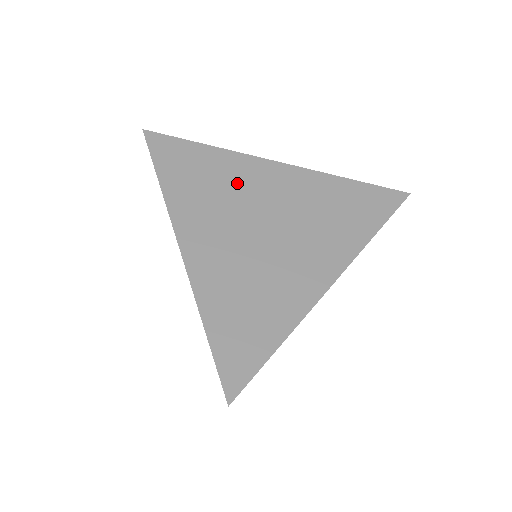
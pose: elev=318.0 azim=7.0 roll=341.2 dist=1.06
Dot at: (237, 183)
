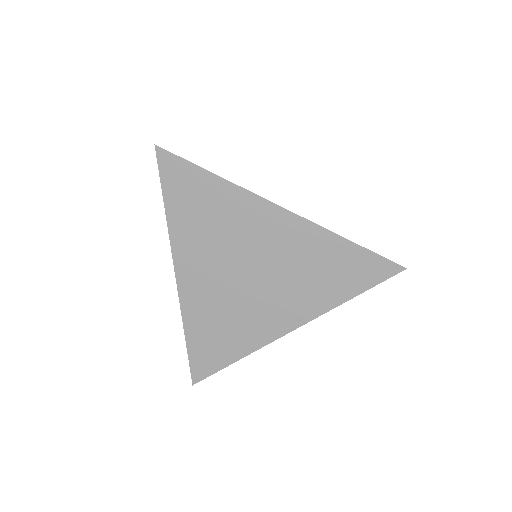
Dot at: (234, 224)
